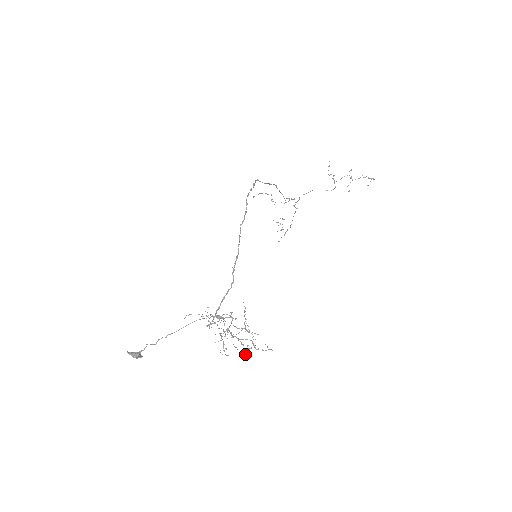
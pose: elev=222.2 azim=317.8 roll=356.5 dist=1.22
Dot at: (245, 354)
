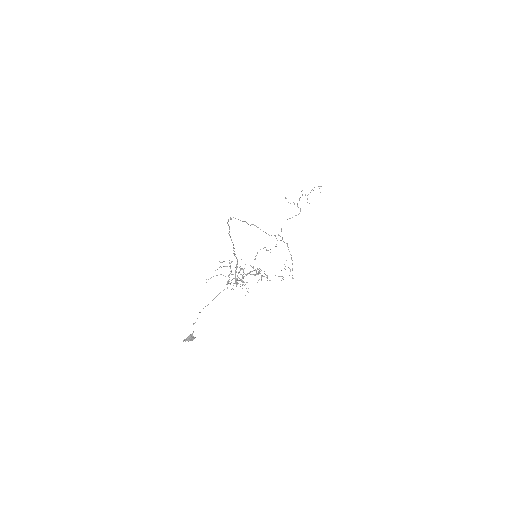
Dot at: occluded
